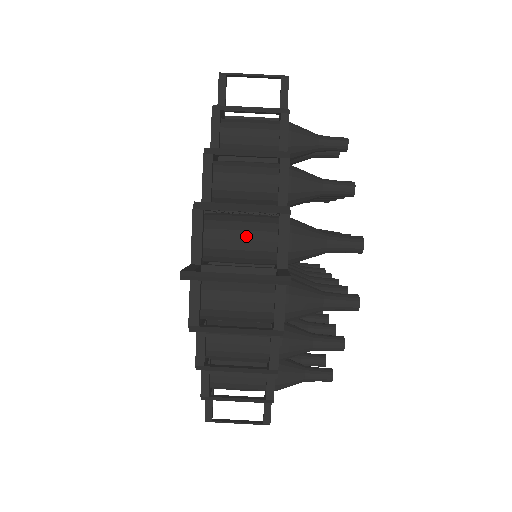
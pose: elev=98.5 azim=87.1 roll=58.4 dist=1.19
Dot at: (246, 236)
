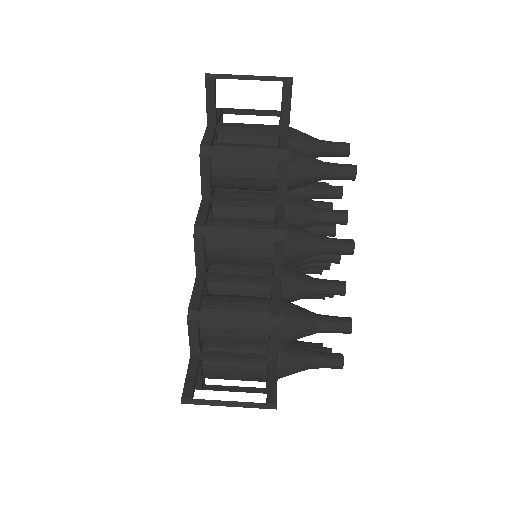
Dot at: (240, 334)
